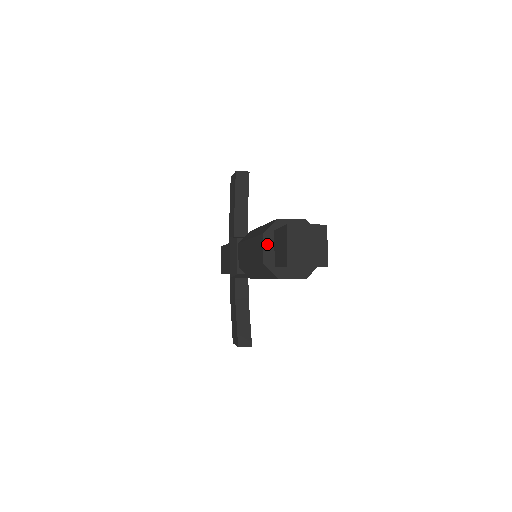
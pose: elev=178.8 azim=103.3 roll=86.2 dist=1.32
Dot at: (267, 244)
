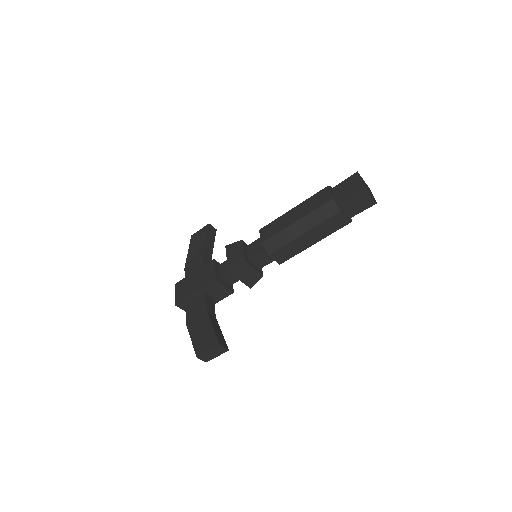
Dot at: (331, 192)
